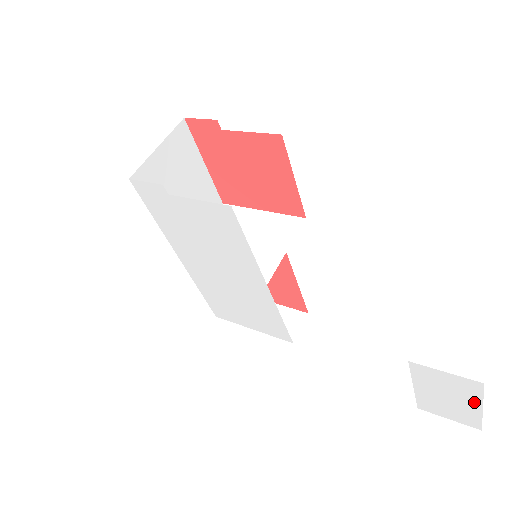
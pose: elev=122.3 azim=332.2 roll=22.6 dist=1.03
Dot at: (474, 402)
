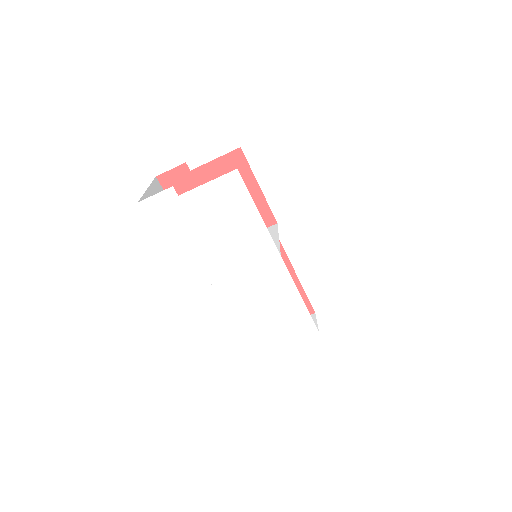
Dot at: (478, 269)
